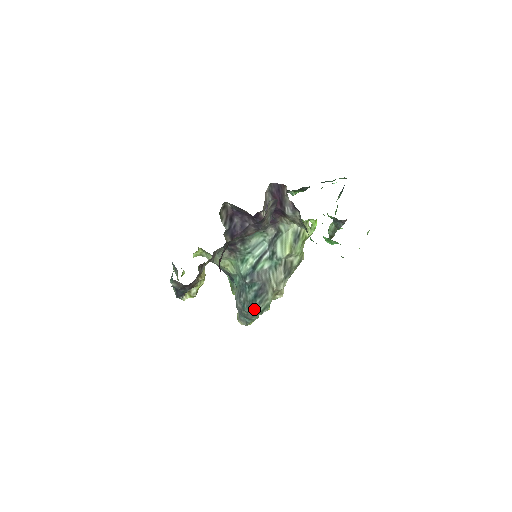
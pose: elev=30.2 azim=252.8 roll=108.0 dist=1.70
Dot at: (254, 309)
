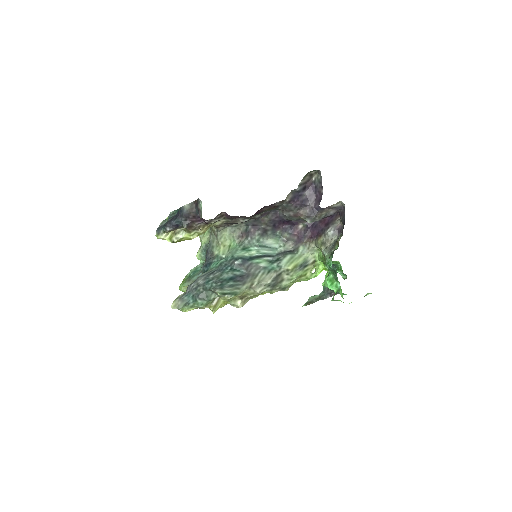
Dot at: (220, 287)
